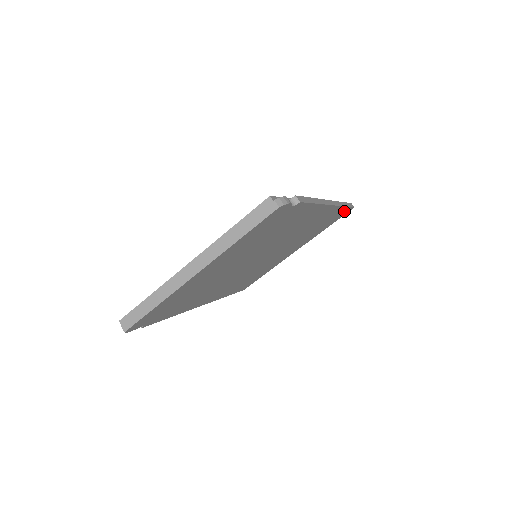
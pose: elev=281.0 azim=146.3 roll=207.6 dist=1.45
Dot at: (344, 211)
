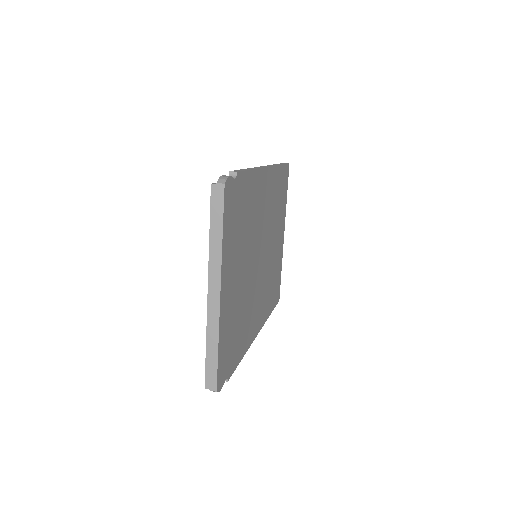
Dot at: (284, 171)
